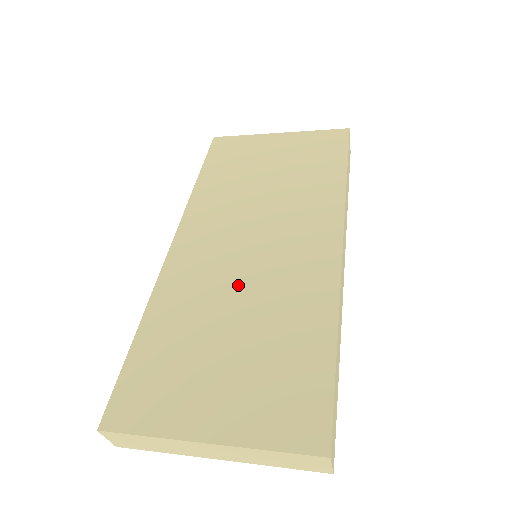
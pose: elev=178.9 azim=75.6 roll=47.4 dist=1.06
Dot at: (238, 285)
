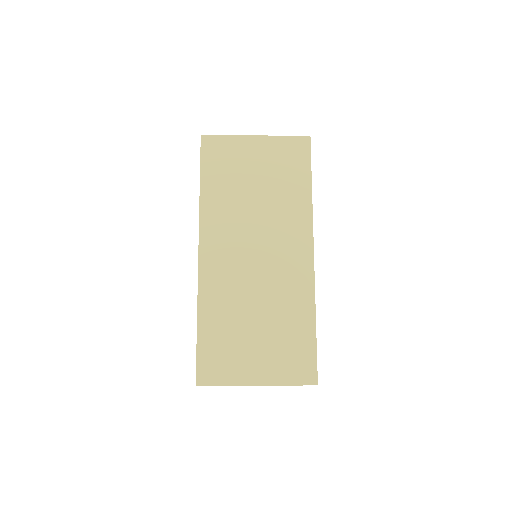
Dot at: (254, 288)
